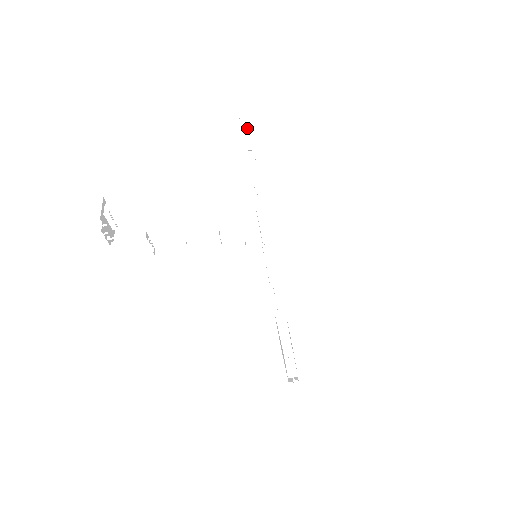
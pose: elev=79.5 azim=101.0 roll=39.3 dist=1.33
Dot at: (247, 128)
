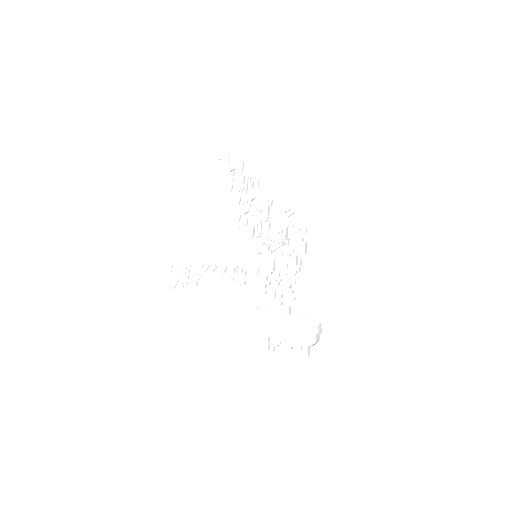
Dot at: occluded
